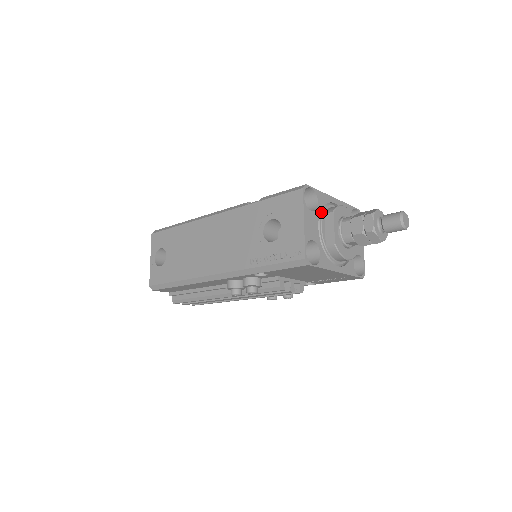
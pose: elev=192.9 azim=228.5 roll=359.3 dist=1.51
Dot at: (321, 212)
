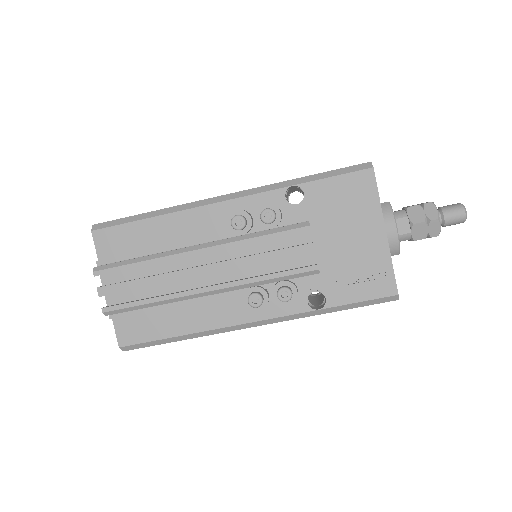
Dot at: occluded
